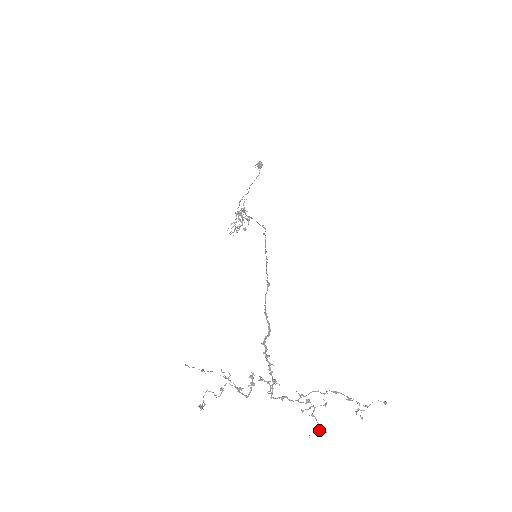
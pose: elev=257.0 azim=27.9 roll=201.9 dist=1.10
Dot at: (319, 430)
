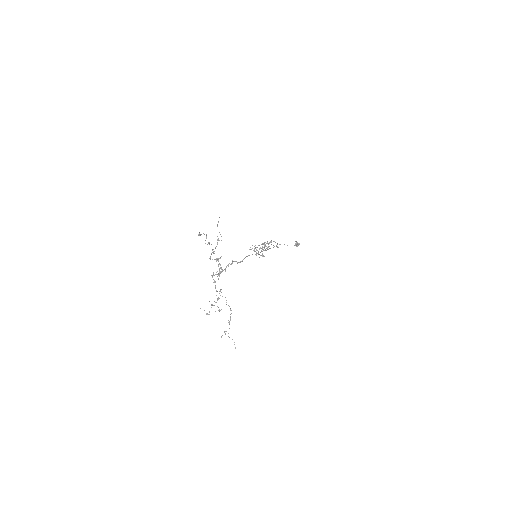
Dot at: occluded
